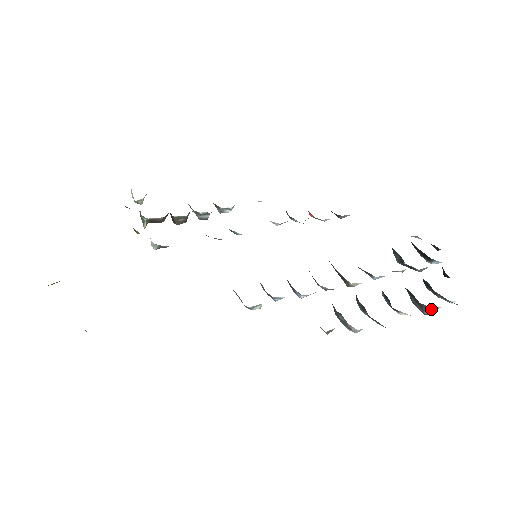
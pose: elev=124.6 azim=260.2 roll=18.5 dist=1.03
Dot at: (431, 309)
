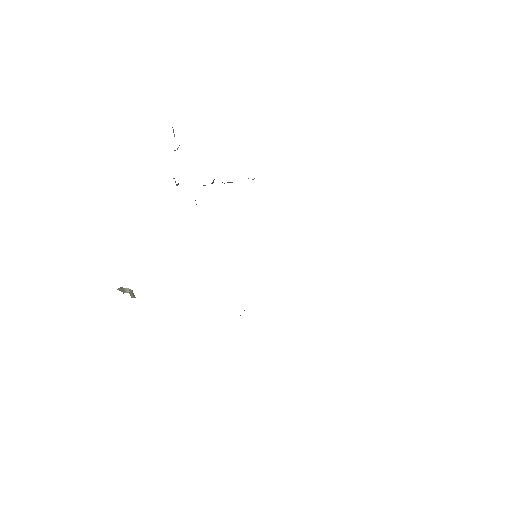
Dot at: occluded
